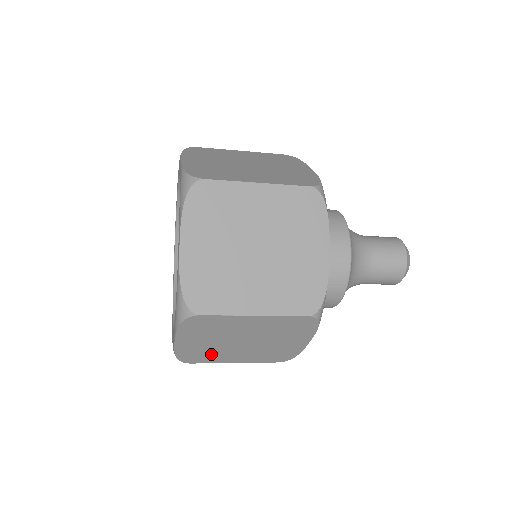
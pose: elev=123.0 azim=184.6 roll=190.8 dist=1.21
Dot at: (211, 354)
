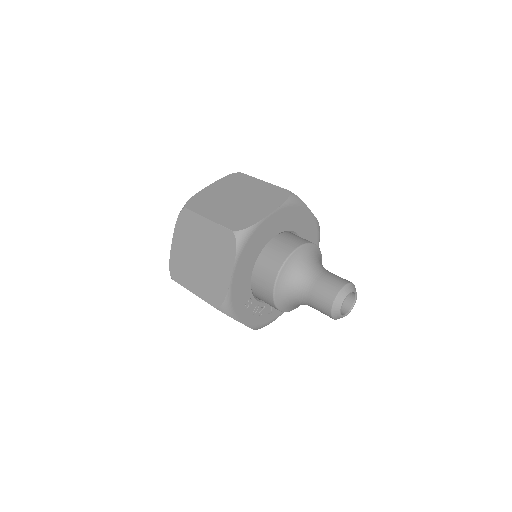
Dot at: (184, 270)
